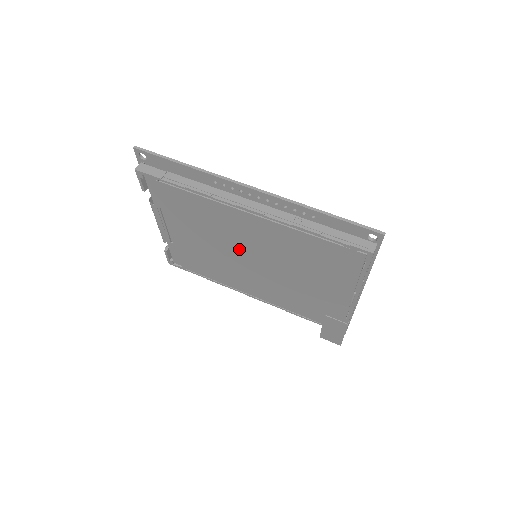
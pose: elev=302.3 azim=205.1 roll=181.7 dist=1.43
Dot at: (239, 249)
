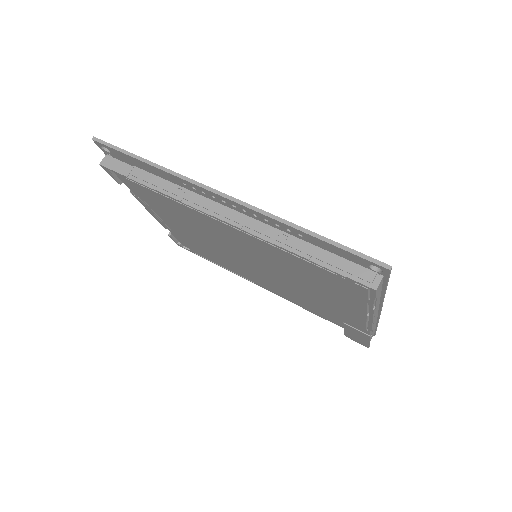
Dot at: (233, 250)
